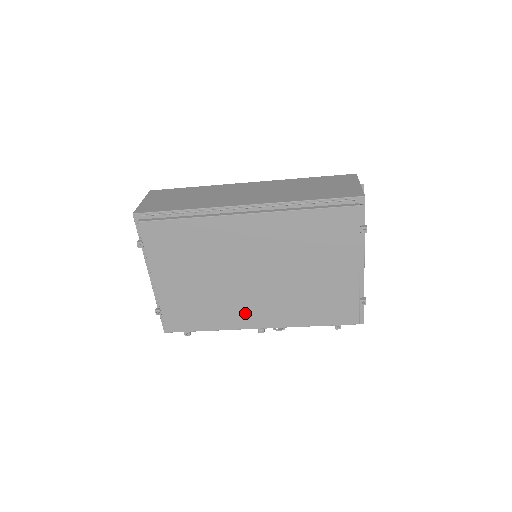
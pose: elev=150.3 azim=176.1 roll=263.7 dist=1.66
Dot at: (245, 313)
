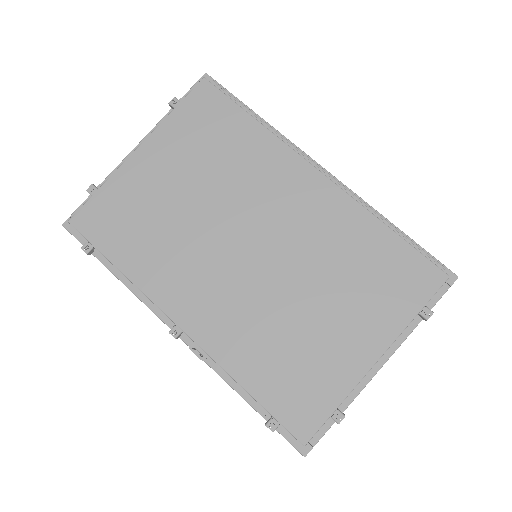
Dot at: (186, 286)
